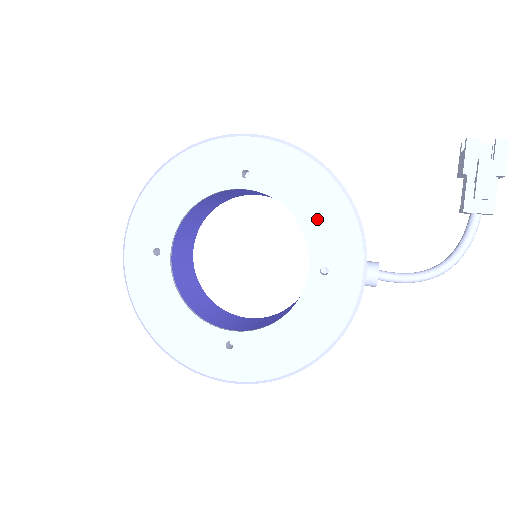
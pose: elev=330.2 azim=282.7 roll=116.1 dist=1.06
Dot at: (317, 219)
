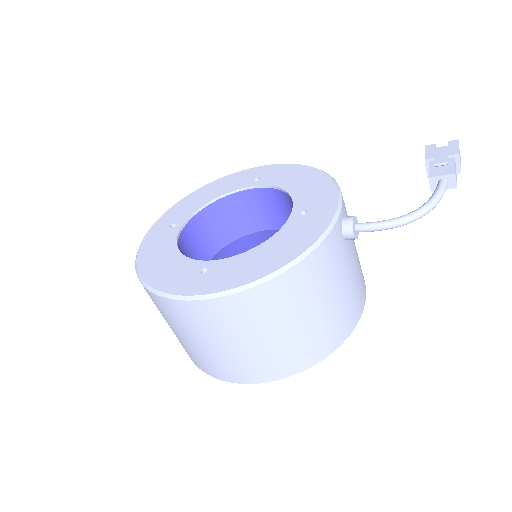
Dot at: (304, 189)
